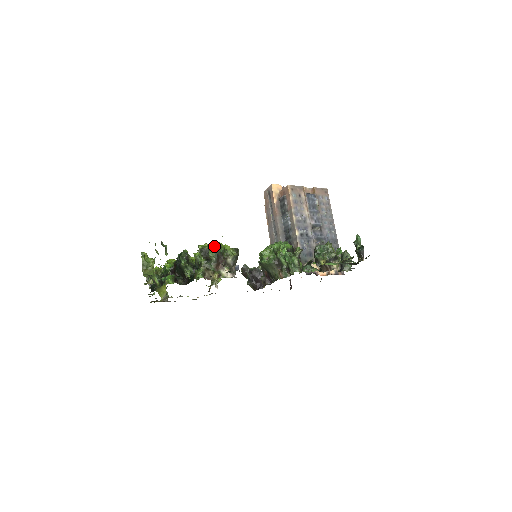
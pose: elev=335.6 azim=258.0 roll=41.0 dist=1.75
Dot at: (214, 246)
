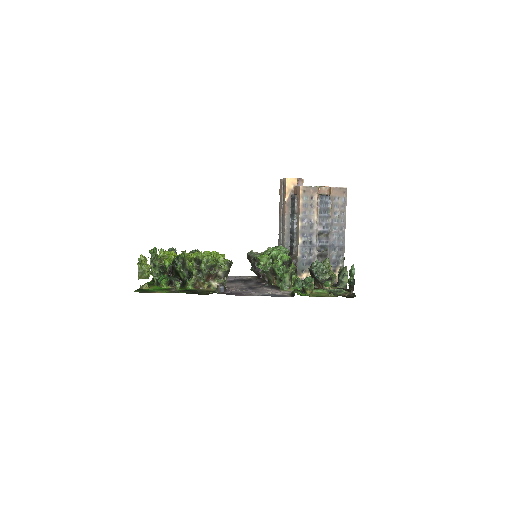
Dot at: (206, 260)
